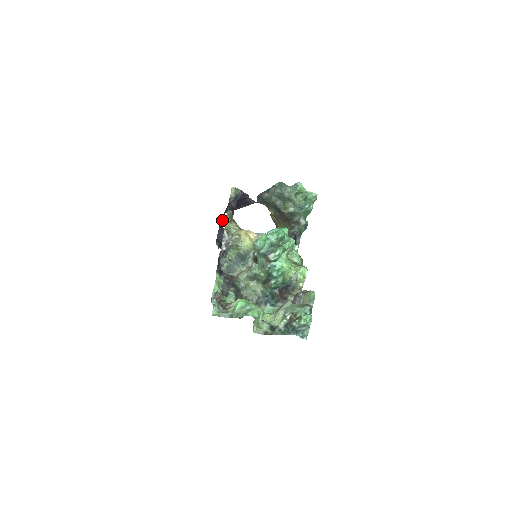
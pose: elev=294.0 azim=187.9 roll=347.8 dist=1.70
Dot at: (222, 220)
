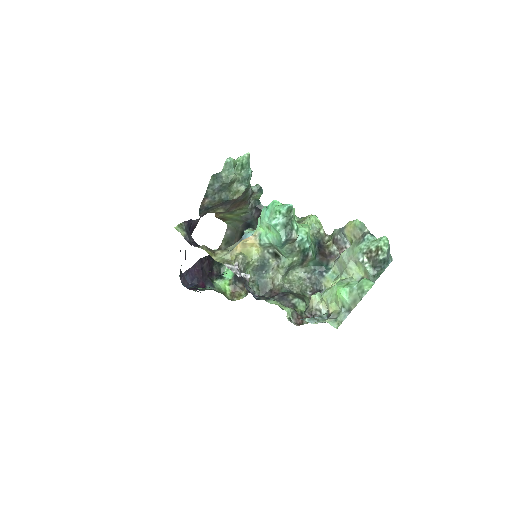
Dot at: occluded
